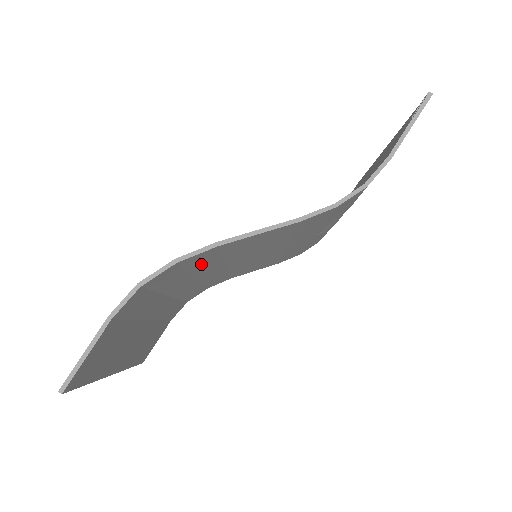
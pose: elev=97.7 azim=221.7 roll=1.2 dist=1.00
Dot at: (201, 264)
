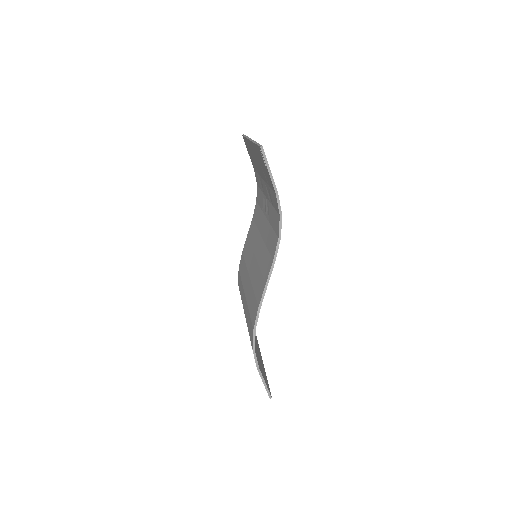
Dot at: occluded
